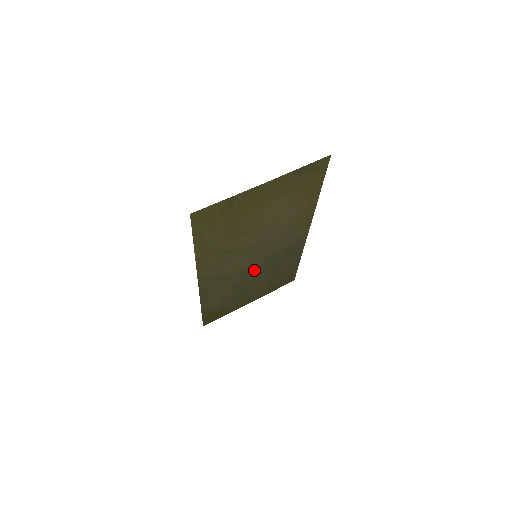
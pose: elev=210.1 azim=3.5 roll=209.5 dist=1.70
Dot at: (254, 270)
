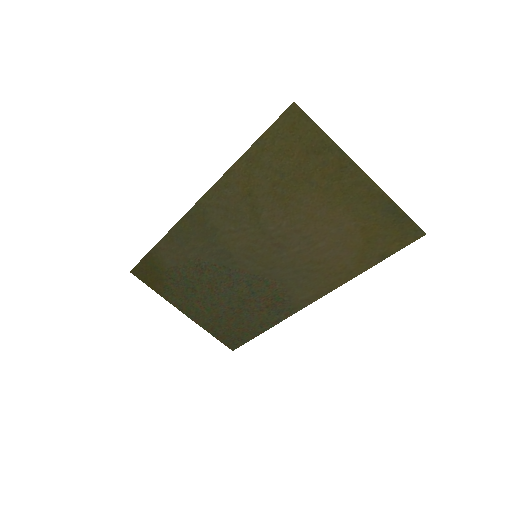
Dot at: (234, 273)
